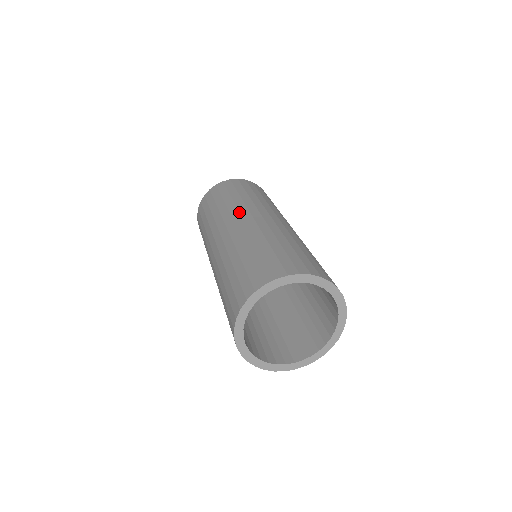
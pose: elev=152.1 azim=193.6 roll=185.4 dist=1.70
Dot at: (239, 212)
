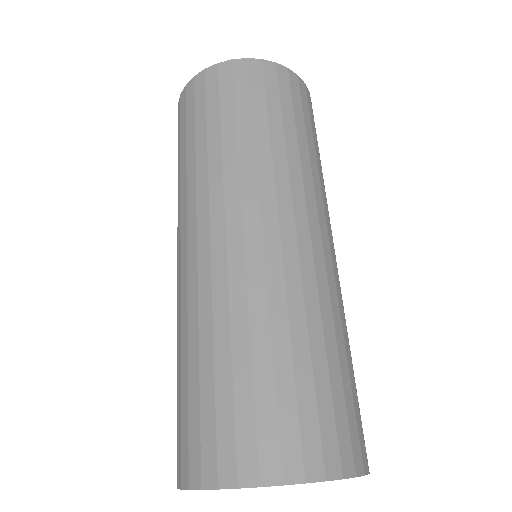
Dot at: (292, 199)
